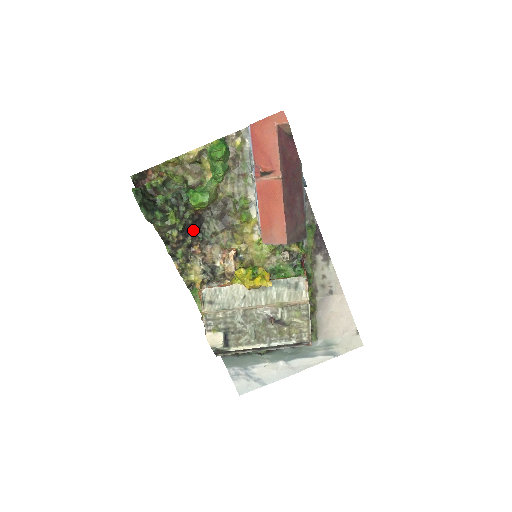
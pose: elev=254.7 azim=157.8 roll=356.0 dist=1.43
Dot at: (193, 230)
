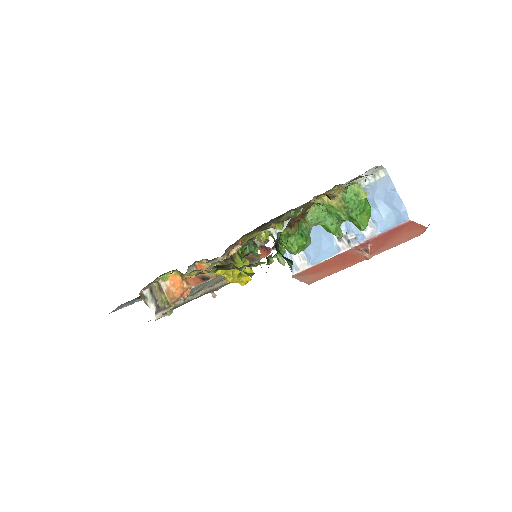
Dot at: (250, 252)
